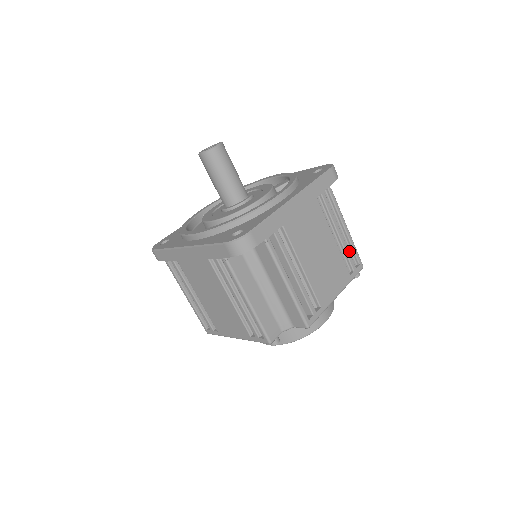
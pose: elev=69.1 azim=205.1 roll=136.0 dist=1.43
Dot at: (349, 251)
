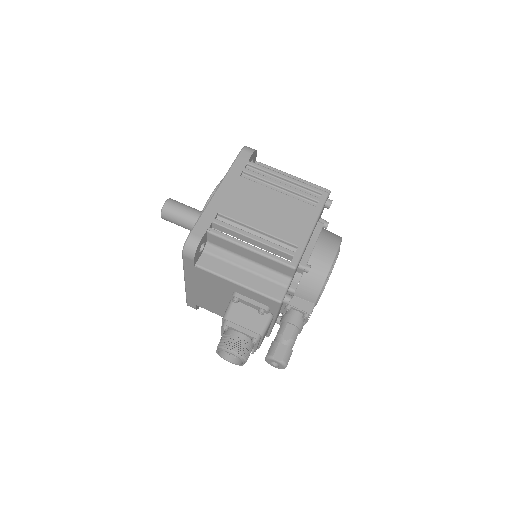
Dot at: occluded
